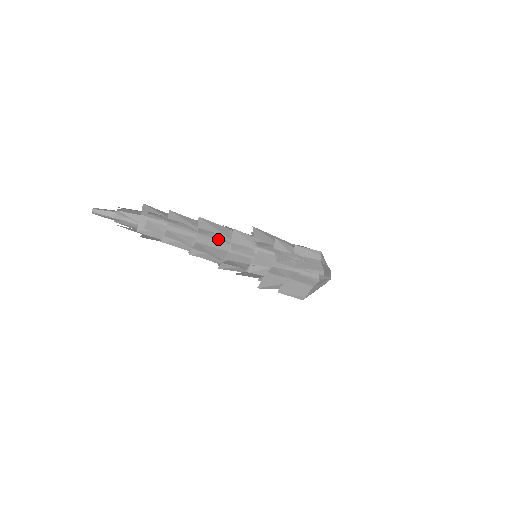
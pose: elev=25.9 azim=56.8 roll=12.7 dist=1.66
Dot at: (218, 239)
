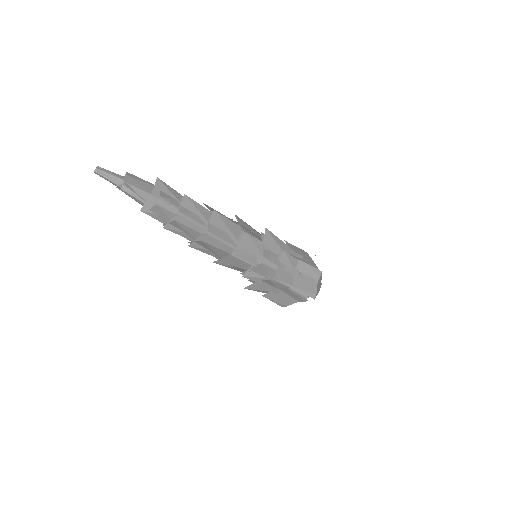
Dot at: (225, 240)
